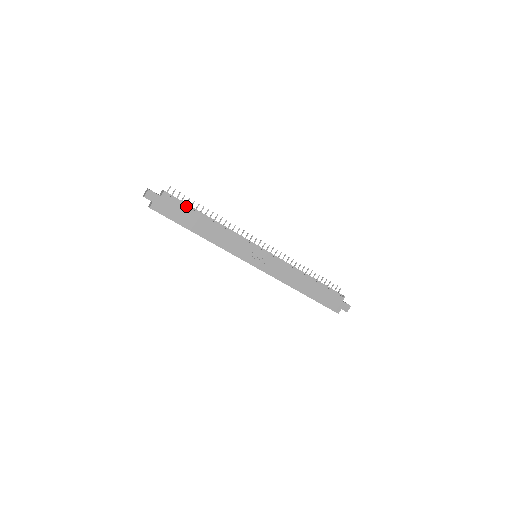
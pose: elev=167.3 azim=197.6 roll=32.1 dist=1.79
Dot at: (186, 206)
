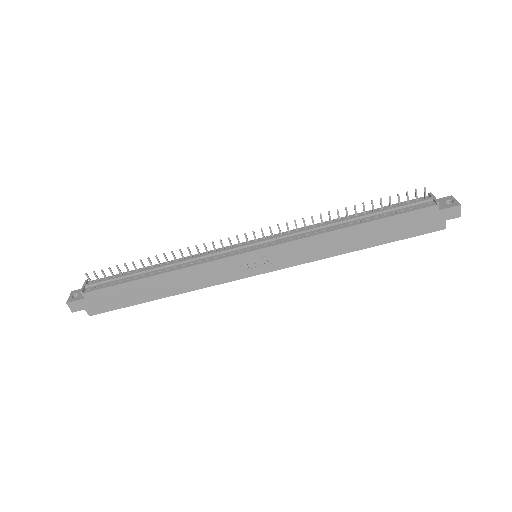
Dot at: (118, 285)
